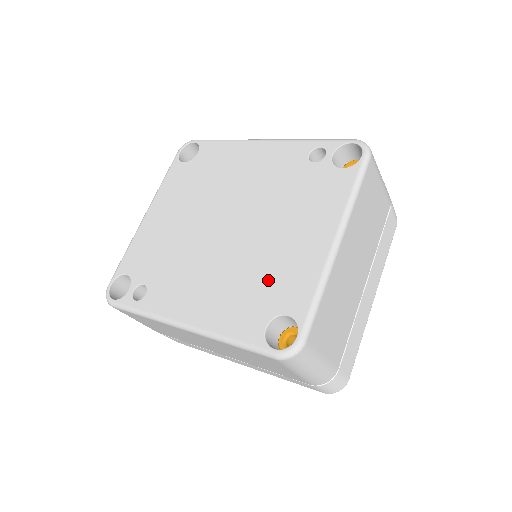
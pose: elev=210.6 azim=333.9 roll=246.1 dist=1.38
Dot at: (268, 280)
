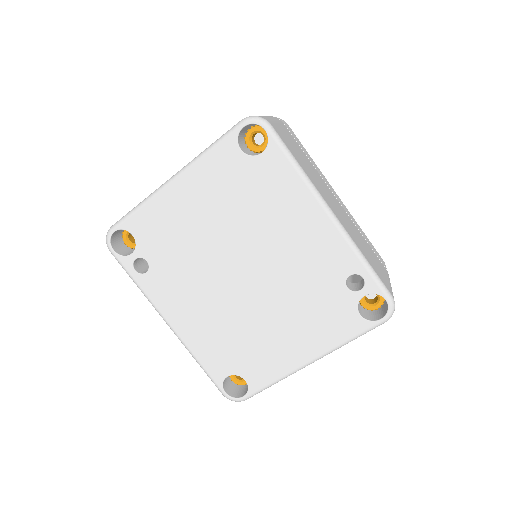
Dot at: (248, 349)
